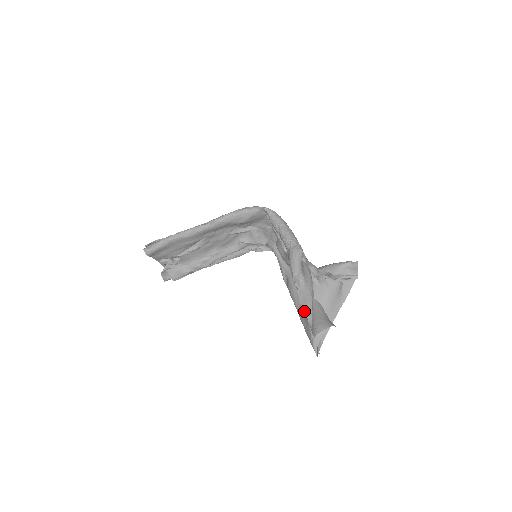
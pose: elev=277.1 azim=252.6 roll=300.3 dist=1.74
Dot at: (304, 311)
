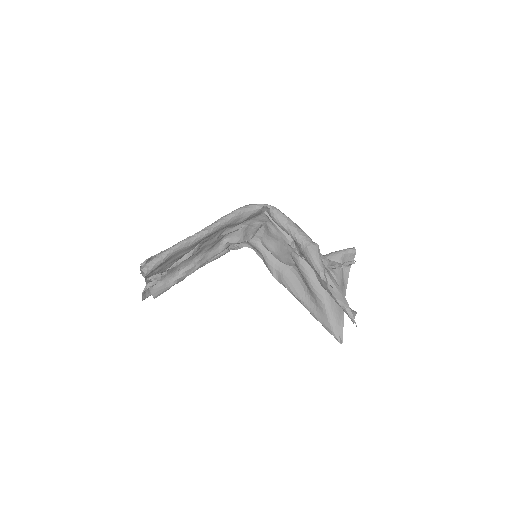
Dot at: (341, 305)
